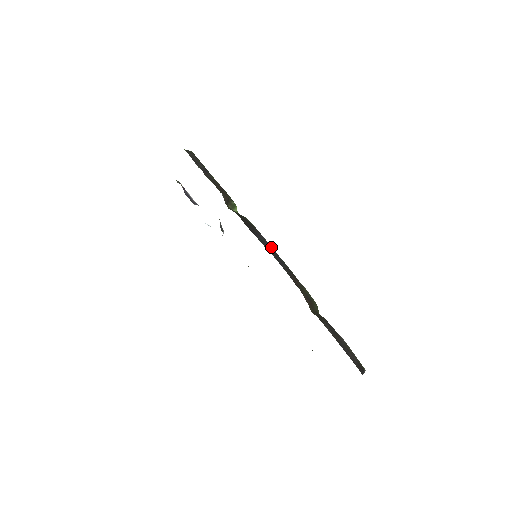
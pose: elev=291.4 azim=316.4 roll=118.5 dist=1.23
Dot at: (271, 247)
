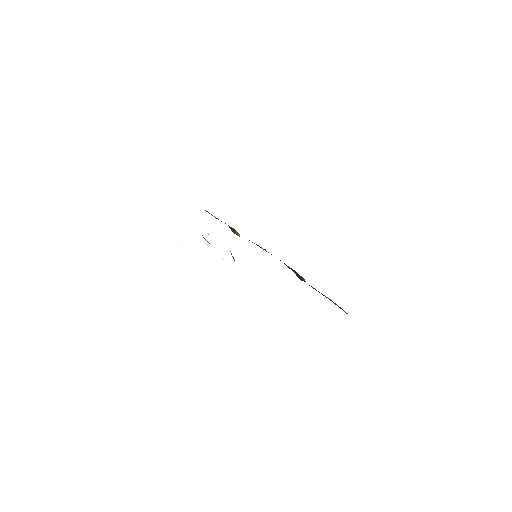
Dot at: occluded
